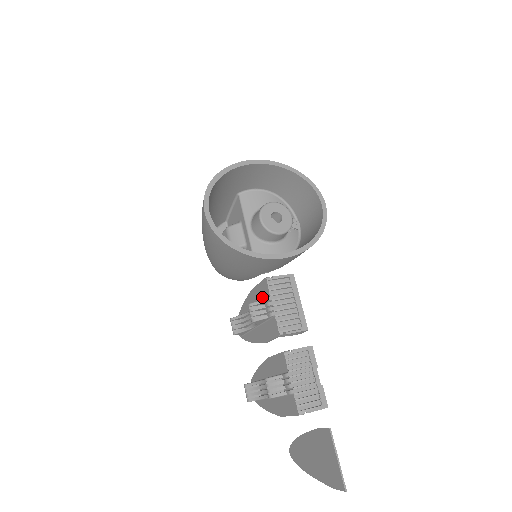
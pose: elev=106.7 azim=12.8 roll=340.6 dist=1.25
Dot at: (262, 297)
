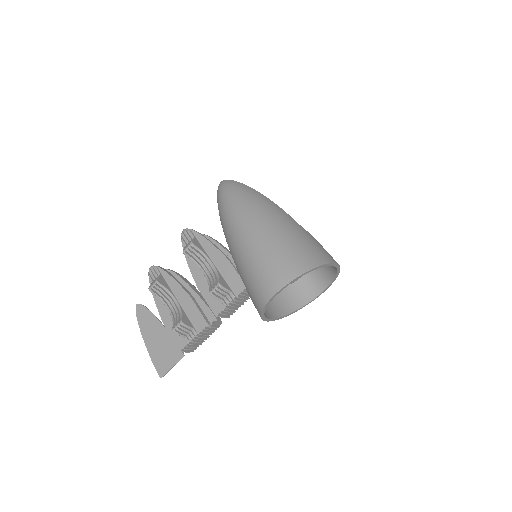
Dot at: (230, 282)
